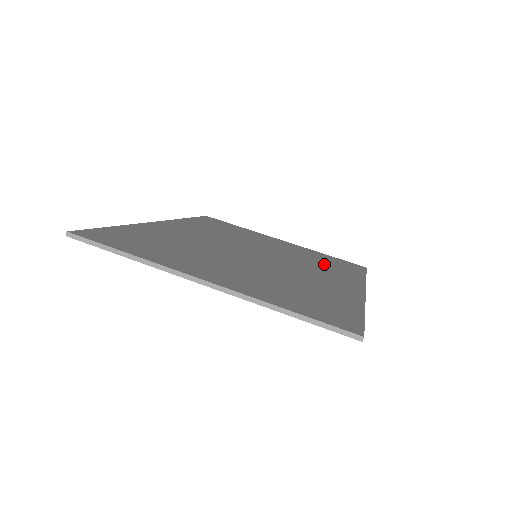
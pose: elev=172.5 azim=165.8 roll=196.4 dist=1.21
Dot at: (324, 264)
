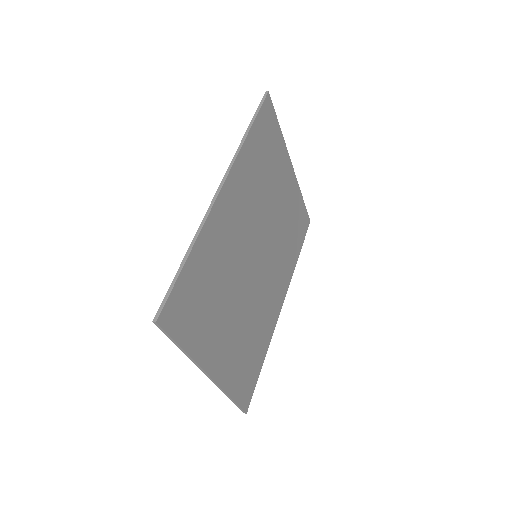
Dot at: (288, 242)
